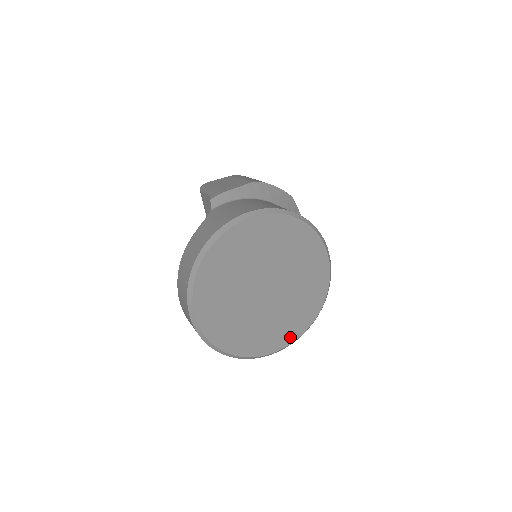
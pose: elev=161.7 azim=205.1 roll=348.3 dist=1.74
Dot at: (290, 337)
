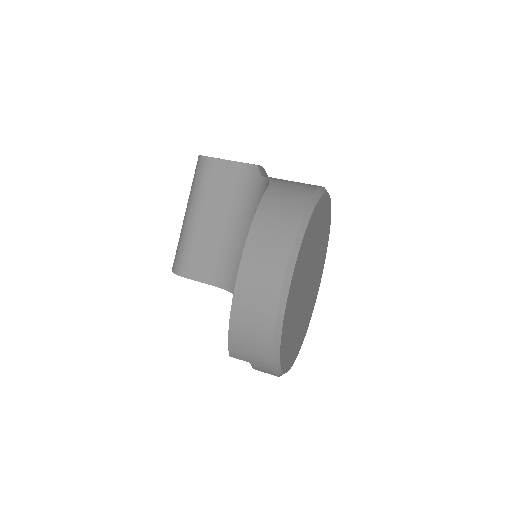
Dot at: (294, 357)
